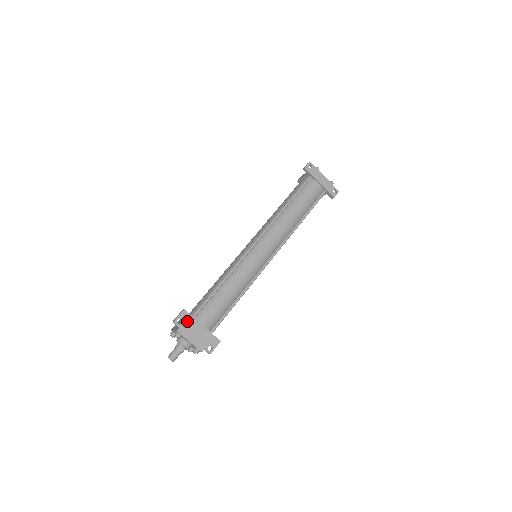
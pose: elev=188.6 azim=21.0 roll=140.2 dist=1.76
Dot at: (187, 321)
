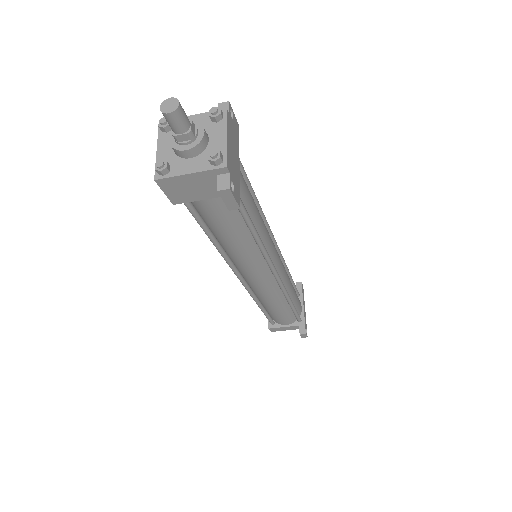
Dot at: (235, 131)
